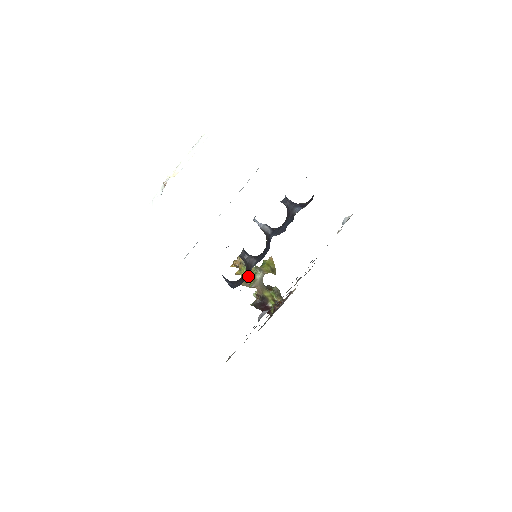
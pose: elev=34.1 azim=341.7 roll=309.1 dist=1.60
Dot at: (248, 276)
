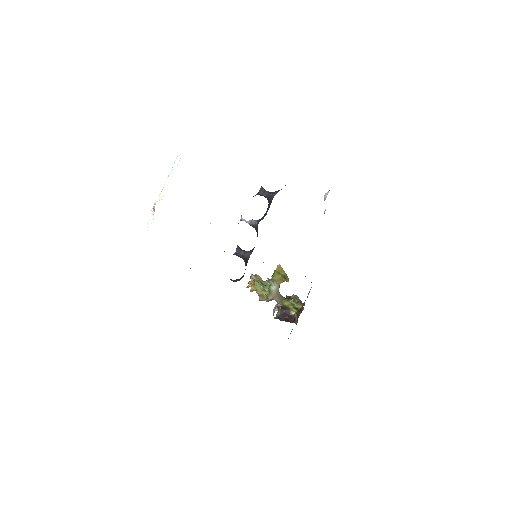
Dot at: (263, 290)
